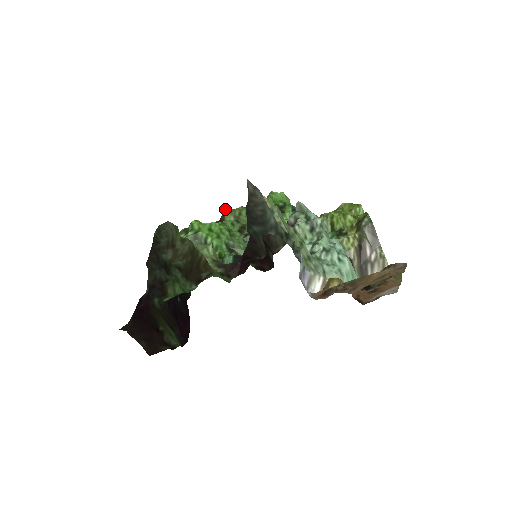
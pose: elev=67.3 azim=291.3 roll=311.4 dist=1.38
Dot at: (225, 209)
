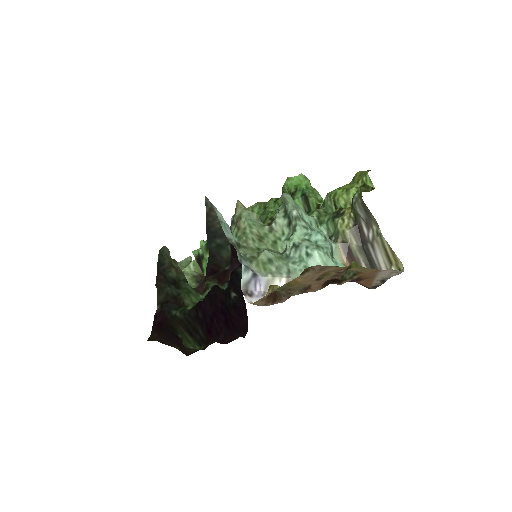
Dot at: occluded
